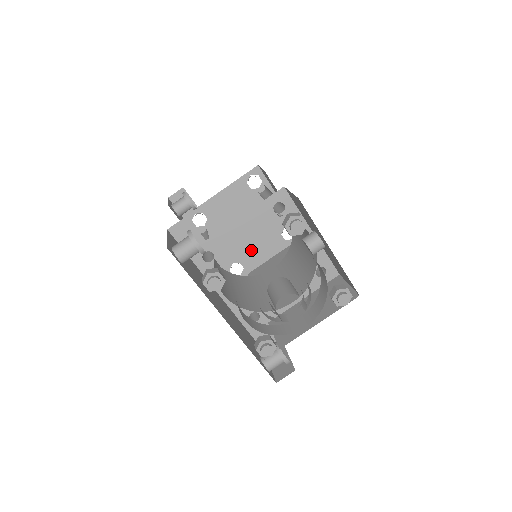
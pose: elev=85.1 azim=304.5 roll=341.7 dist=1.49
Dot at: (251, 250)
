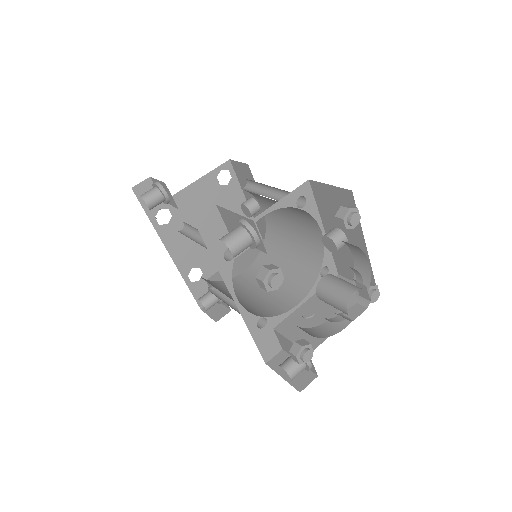
Dot at: occluded
